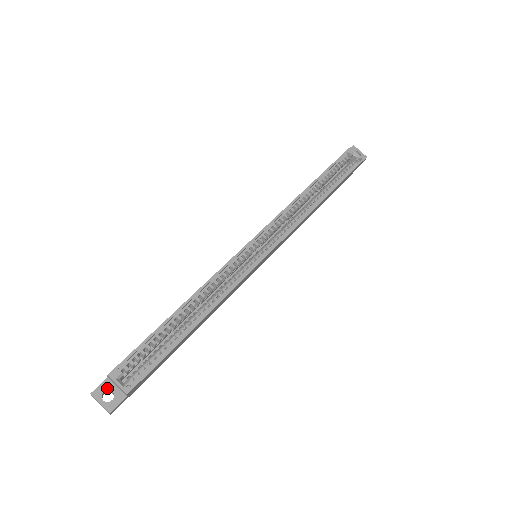
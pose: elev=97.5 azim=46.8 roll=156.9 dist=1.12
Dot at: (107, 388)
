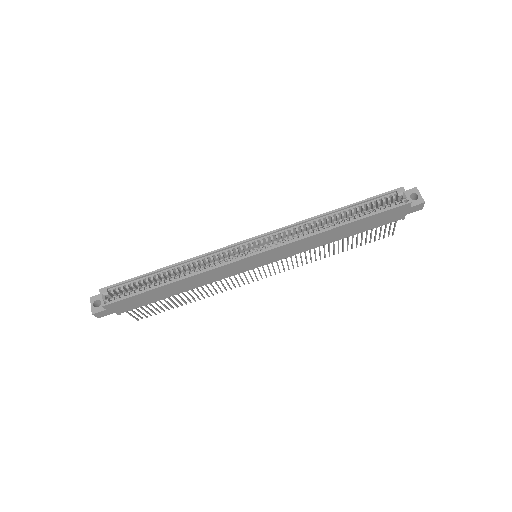
Dot at: (99, 299)
